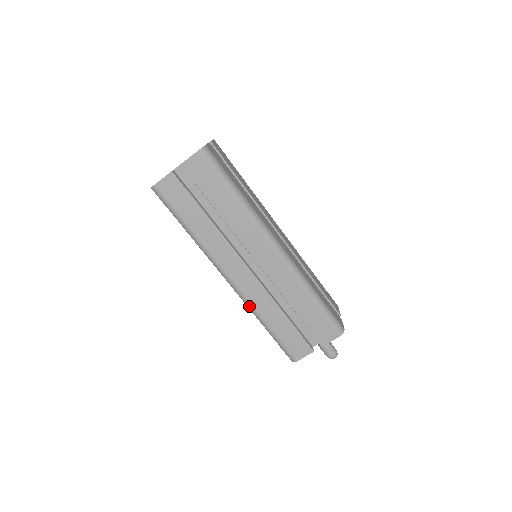
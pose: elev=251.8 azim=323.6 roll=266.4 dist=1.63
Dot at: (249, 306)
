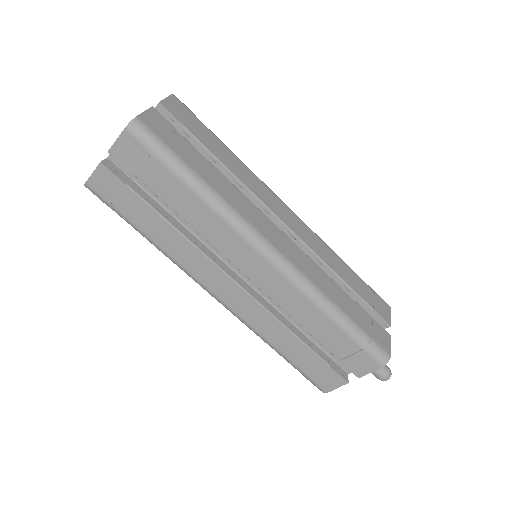
Dot at: (249, 328)
